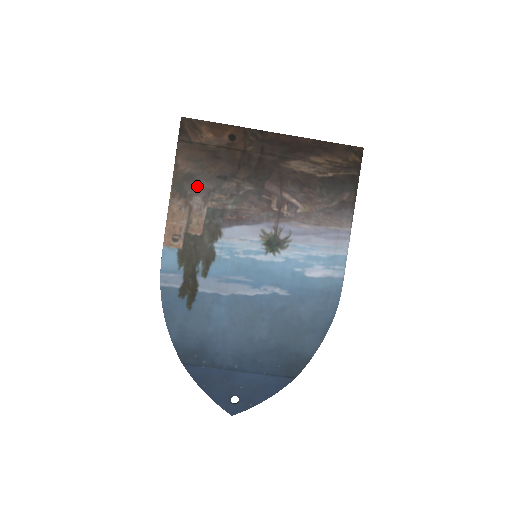
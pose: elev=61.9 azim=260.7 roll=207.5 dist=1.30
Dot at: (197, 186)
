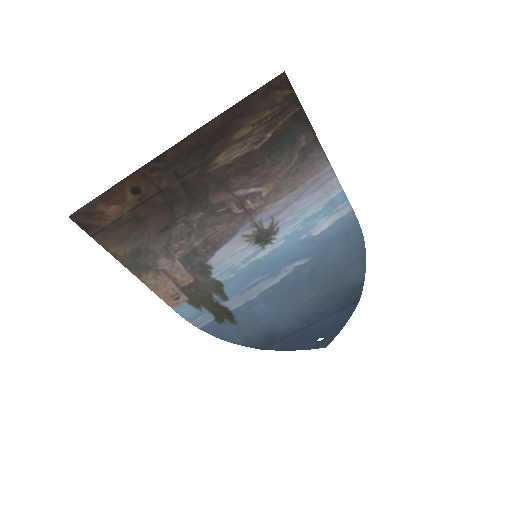
Dot at: (151, 253)
